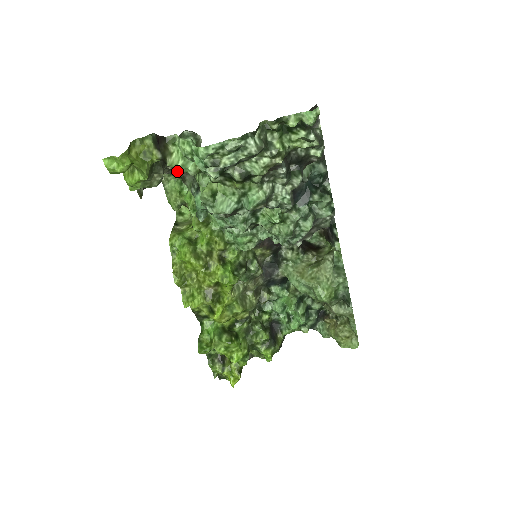
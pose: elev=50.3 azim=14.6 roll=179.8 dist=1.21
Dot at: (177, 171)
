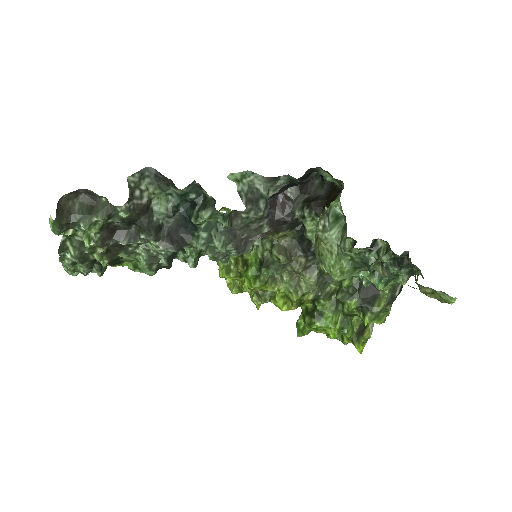
Dot at: occluded
